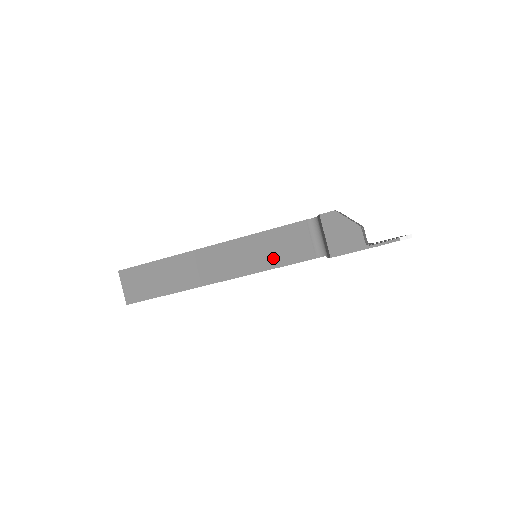
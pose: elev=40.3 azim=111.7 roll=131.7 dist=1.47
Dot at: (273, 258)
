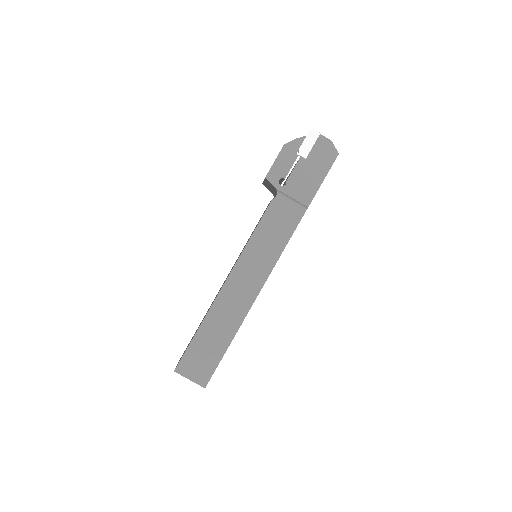
Dot at: occluded
